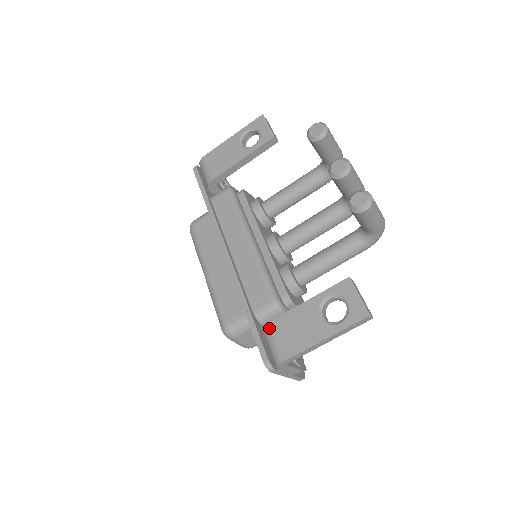
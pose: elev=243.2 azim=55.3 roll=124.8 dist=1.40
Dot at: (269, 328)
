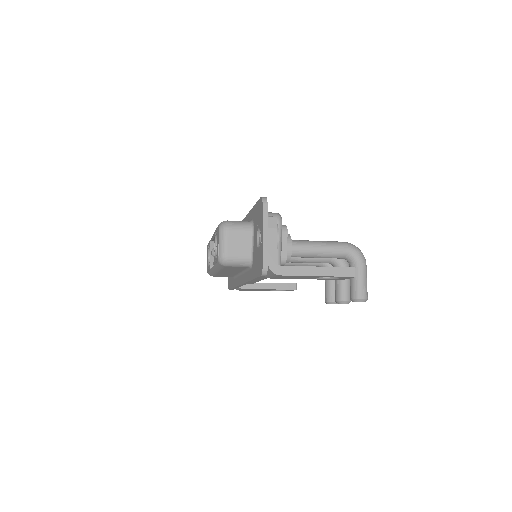
Dot at: (242, 289)
